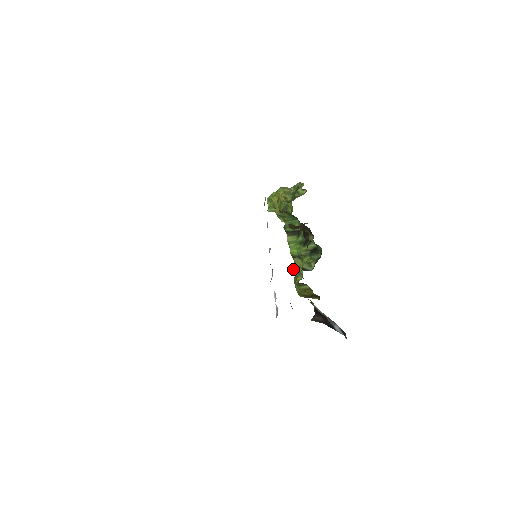
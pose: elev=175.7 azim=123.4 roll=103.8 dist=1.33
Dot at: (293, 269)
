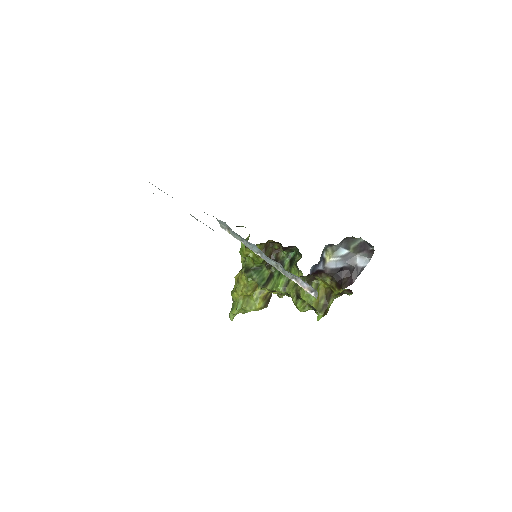
Dot at: (294, 301)
